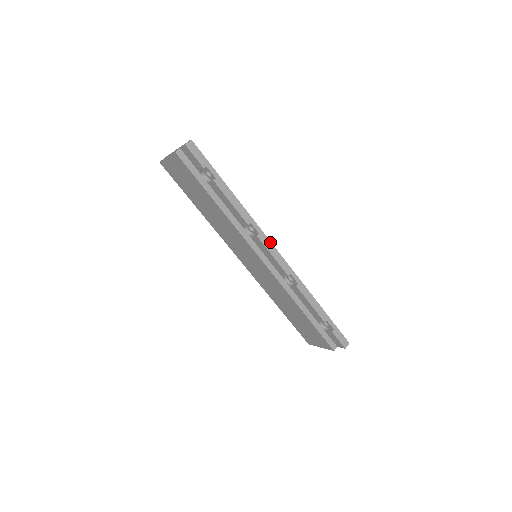
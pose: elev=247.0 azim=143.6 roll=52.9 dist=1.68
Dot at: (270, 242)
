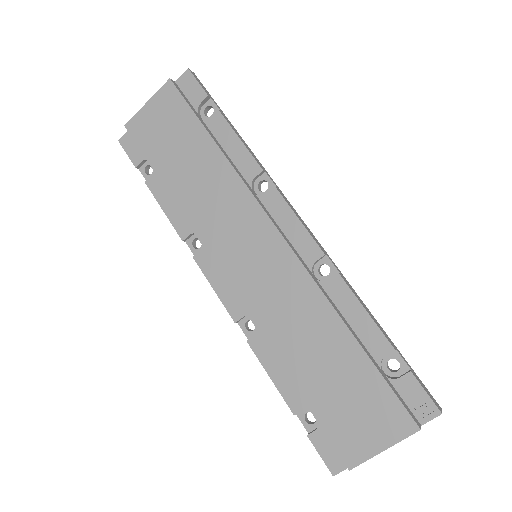
Dot at: (291, 206)
